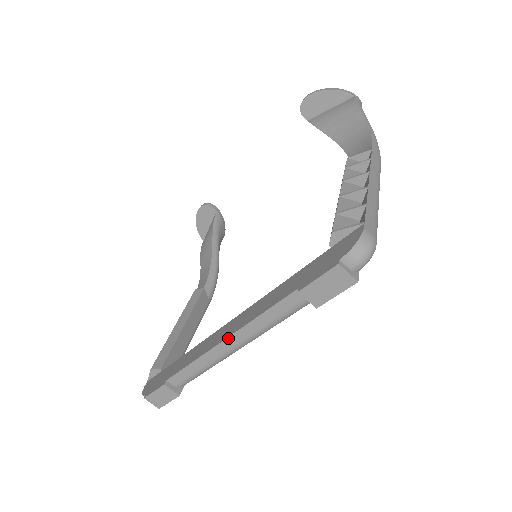
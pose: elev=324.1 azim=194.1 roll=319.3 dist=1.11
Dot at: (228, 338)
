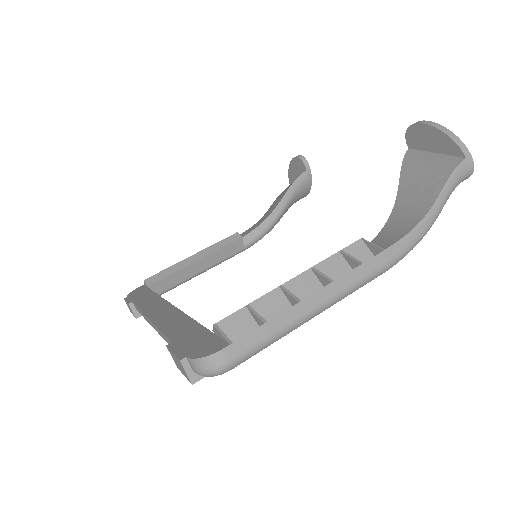
Dot at: (150, 320)
